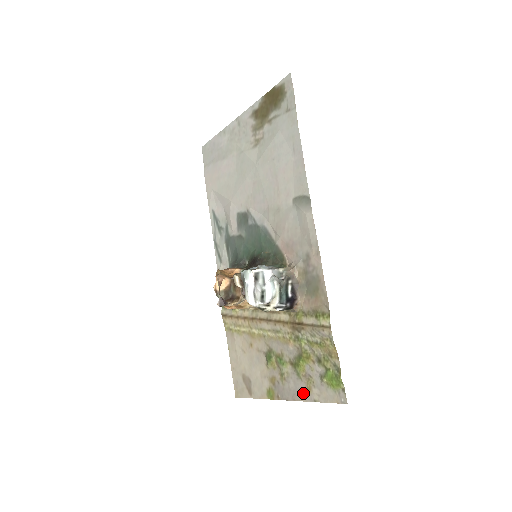
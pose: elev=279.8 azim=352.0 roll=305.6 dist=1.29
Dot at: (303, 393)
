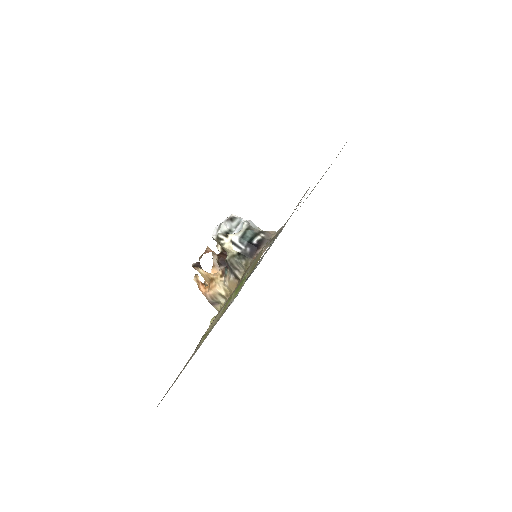
Dot at: occluded
